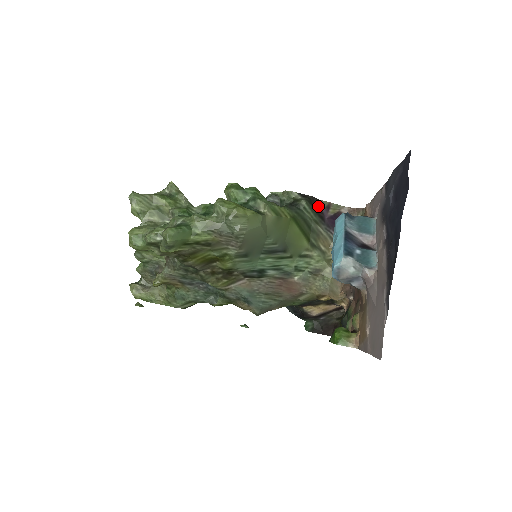
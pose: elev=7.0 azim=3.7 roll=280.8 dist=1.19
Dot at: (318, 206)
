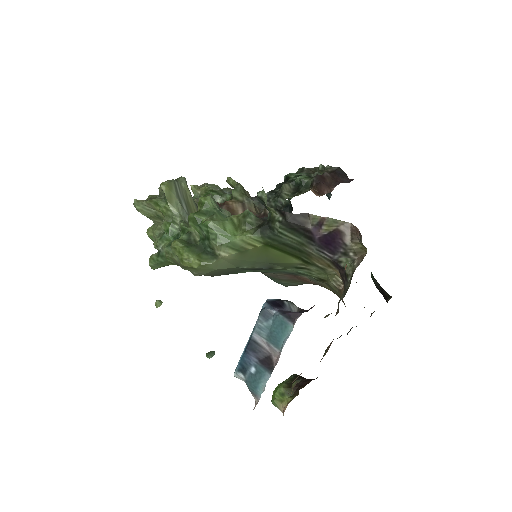
Dot at: (302, 226)
